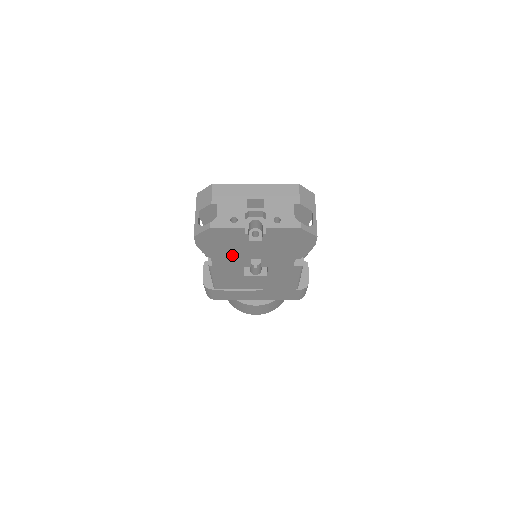
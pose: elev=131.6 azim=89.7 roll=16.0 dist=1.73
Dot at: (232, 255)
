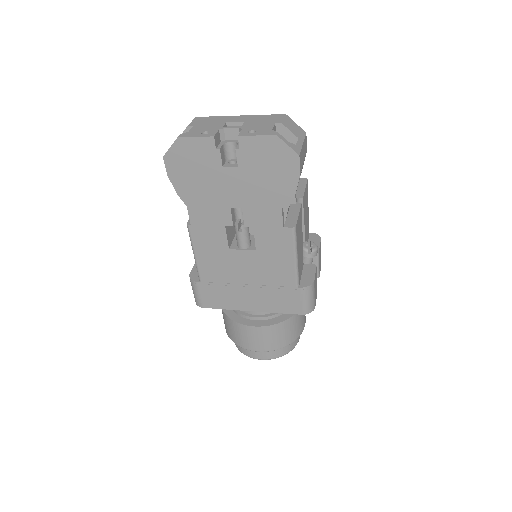
Dot at: (209, 199)
